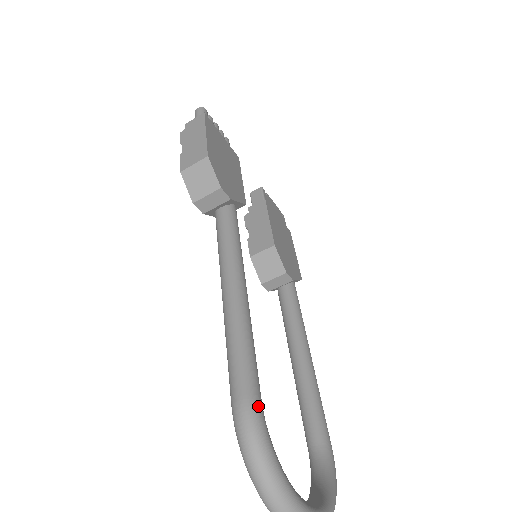
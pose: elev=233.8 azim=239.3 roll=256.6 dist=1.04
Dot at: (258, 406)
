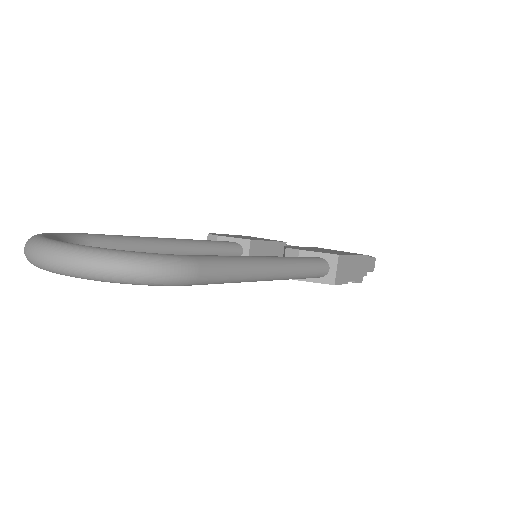
Dot at: (76, 233)
